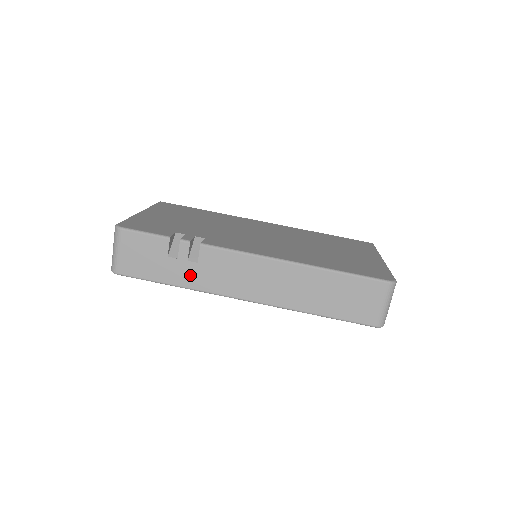
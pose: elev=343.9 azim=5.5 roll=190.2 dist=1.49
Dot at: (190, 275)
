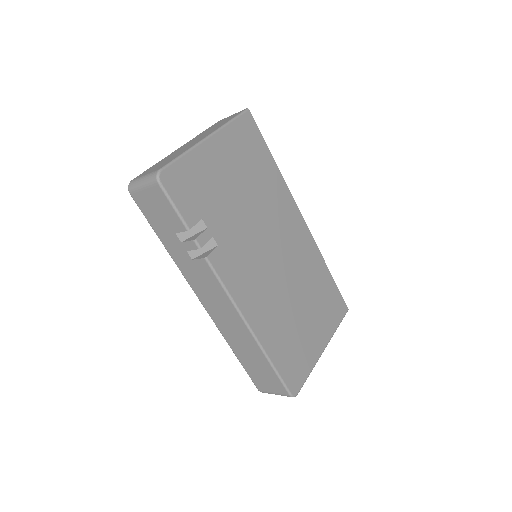
Dot at: (180, 256)
